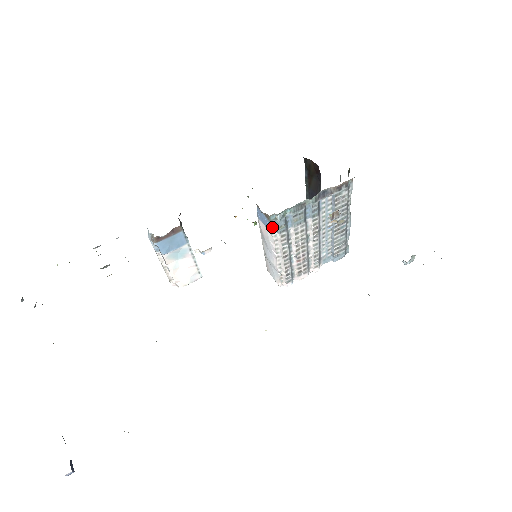
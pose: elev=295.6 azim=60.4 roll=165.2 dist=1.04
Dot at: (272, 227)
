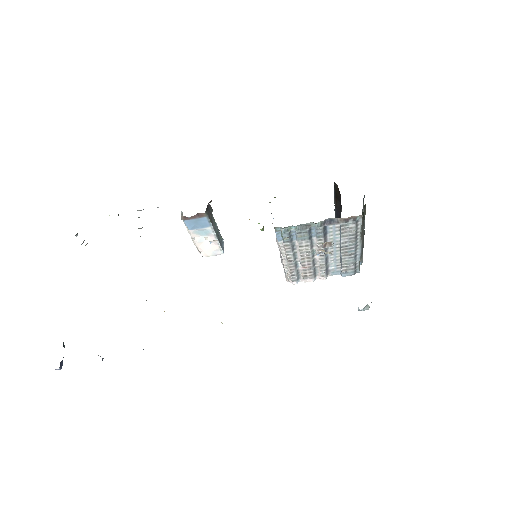
Dot at: (278, 236)
